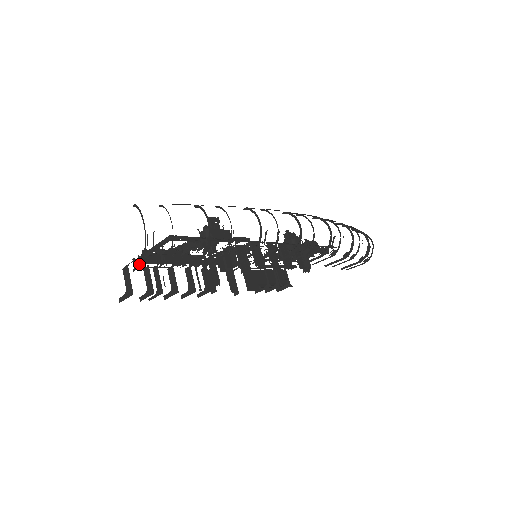
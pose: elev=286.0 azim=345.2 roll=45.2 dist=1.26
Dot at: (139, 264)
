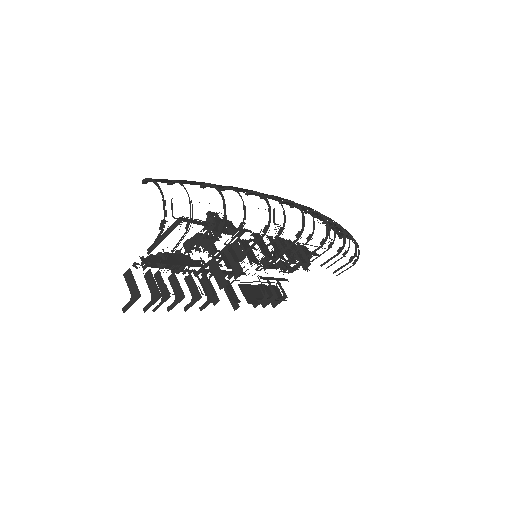
Dot at: (157, 239)
